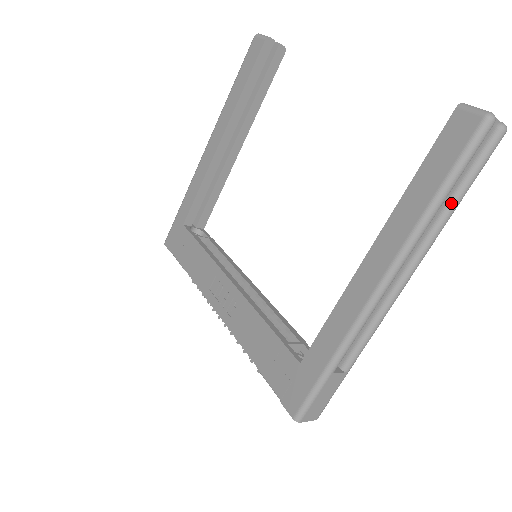
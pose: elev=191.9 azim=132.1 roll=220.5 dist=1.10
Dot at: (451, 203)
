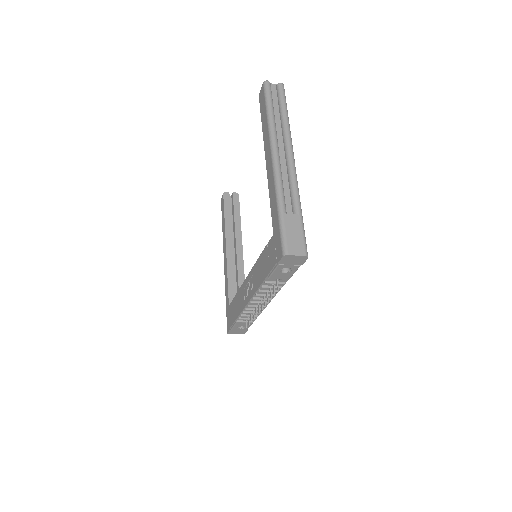
Dot at: (282, 115)
